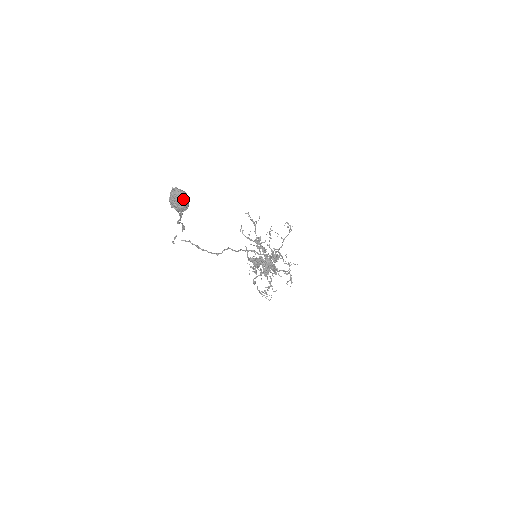
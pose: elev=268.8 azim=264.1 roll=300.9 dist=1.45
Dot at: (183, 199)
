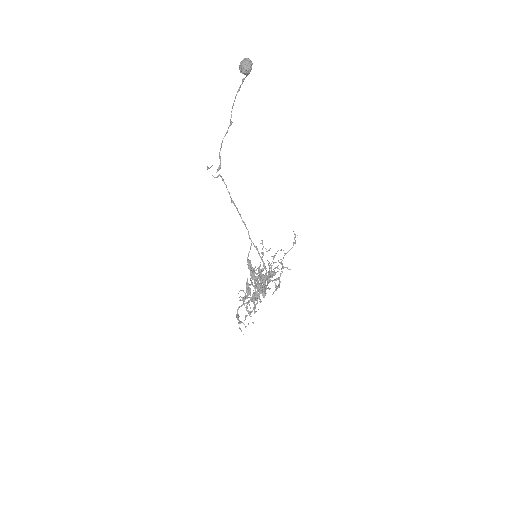
Dot at: (250, 60)
